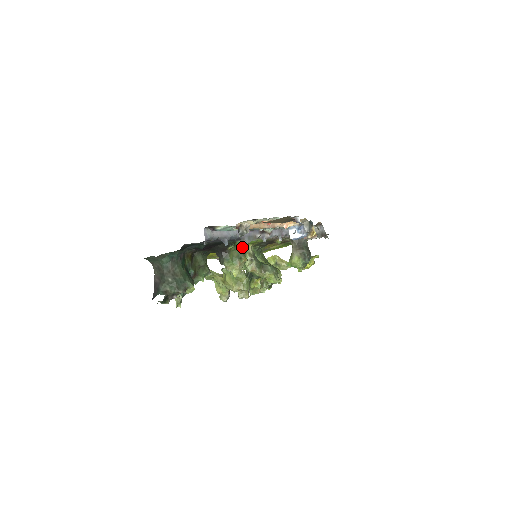
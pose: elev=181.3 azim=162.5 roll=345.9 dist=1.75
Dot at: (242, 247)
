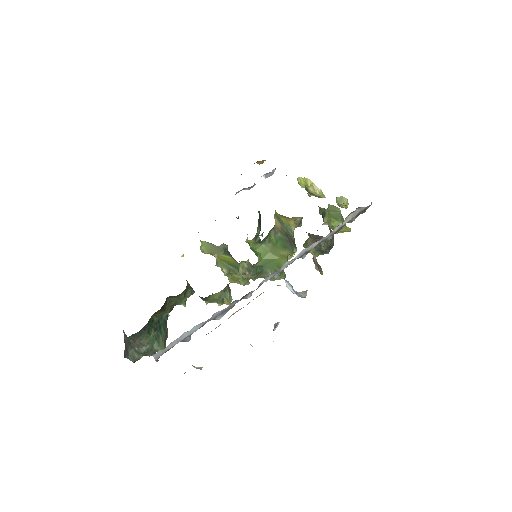
Dot at: (225, 287)
